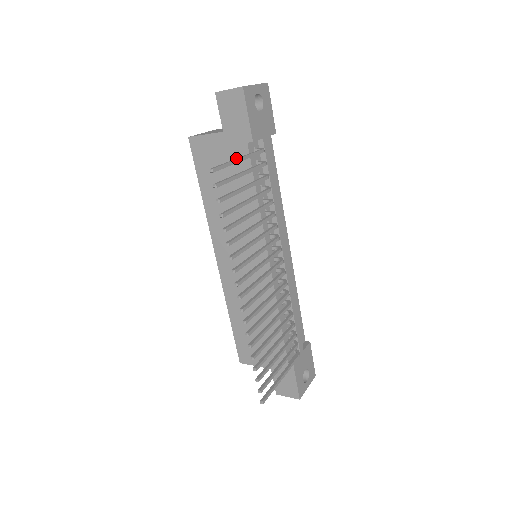
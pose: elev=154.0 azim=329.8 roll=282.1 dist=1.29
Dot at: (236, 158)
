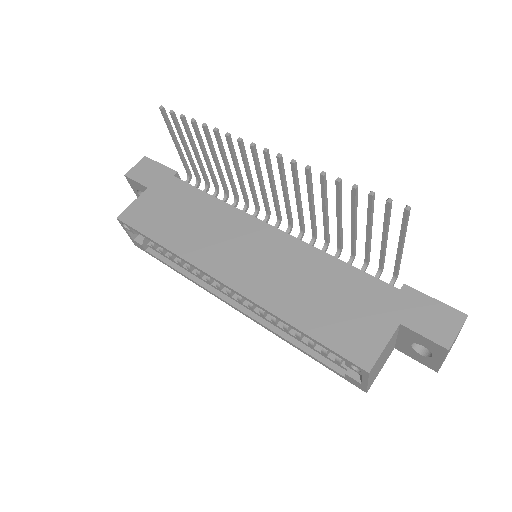
Dot at: occluded
